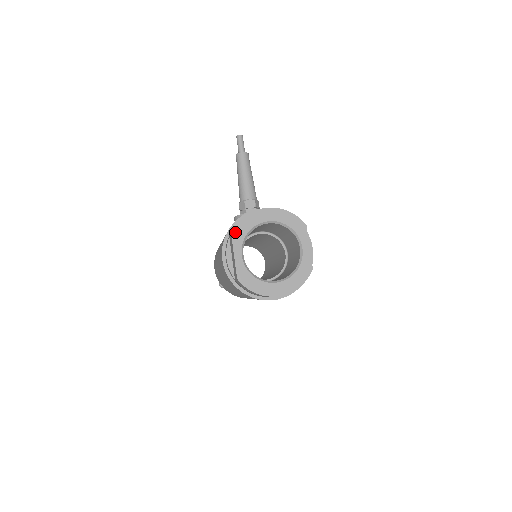
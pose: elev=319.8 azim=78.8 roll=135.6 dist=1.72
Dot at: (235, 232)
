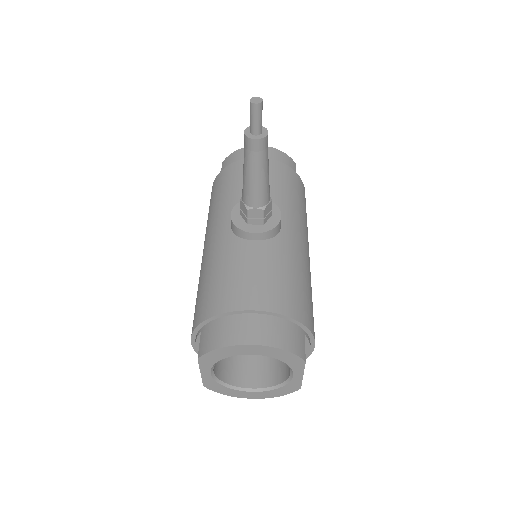
Dot at: (203, 358)
